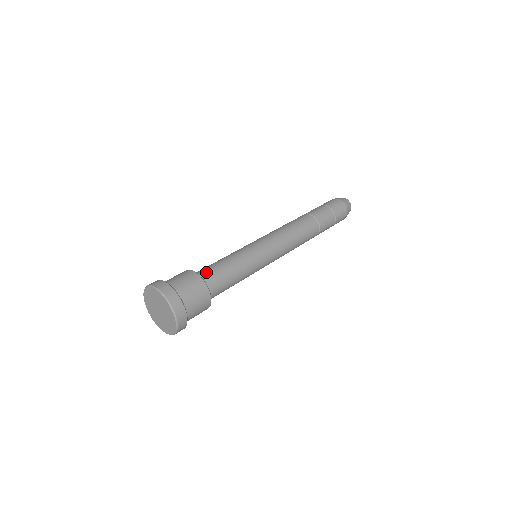
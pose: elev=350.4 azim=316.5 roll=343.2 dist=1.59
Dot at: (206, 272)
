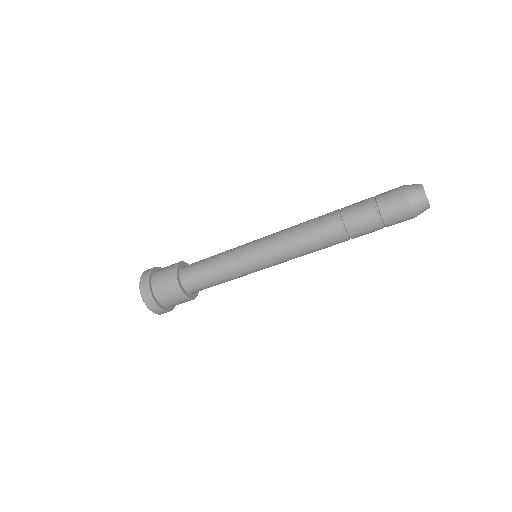
Dot at: (189, 267)
